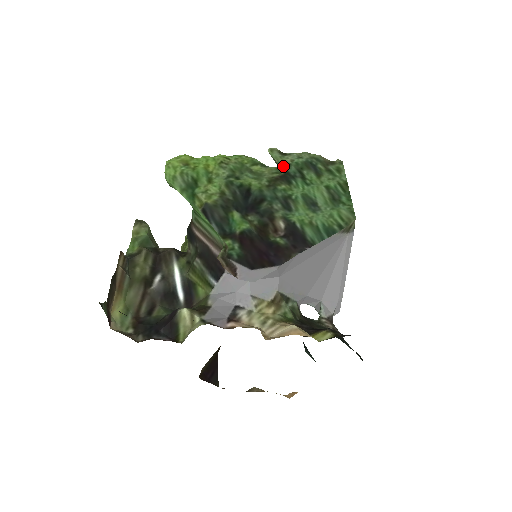
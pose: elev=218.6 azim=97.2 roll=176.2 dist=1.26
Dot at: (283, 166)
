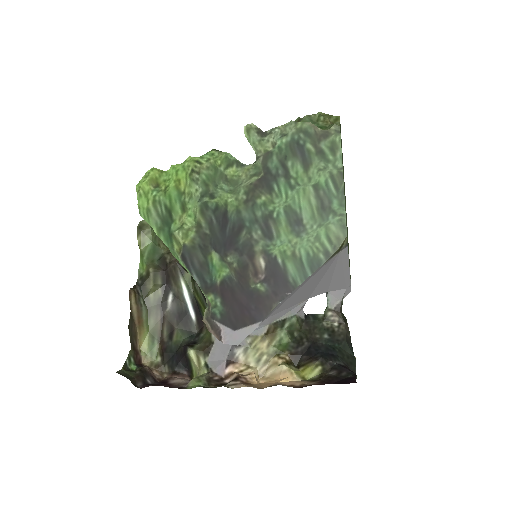
Dot at: (263, 159)
